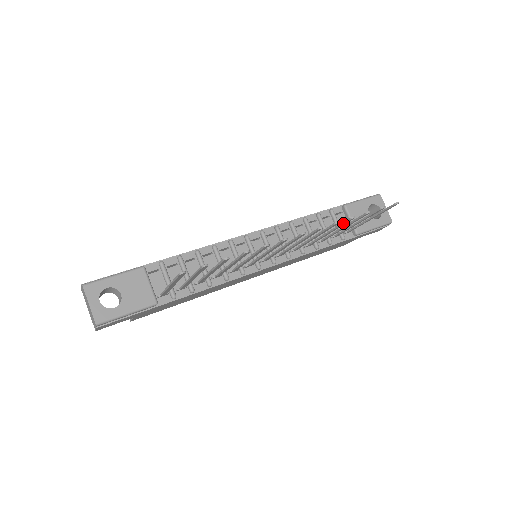
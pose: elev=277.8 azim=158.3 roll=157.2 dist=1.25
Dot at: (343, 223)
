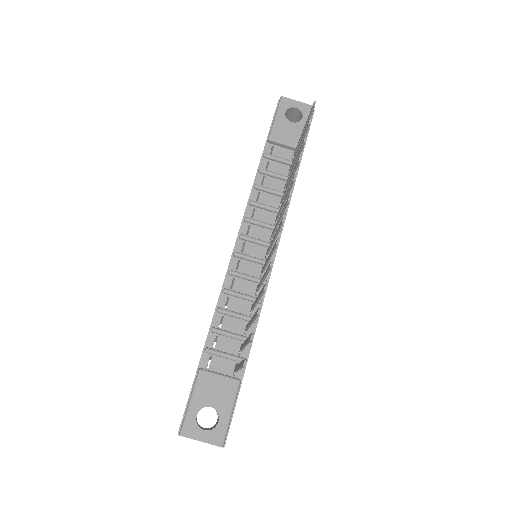
Dot at: (296, 169)
